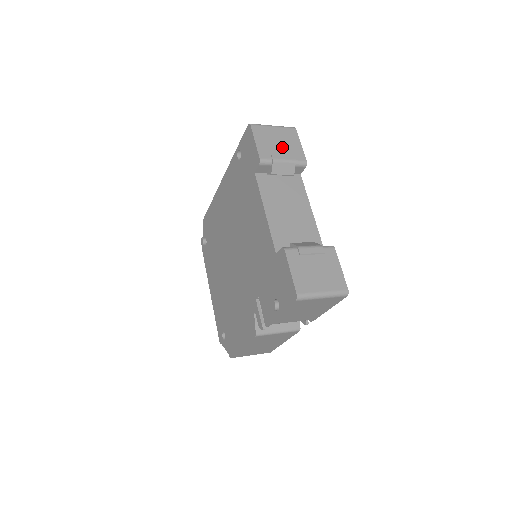
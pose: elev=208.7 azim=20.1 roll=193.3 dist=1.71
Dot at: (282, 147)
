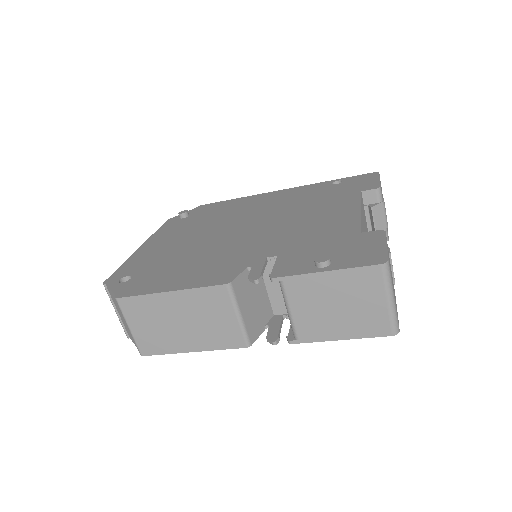
Dot at: occluded
